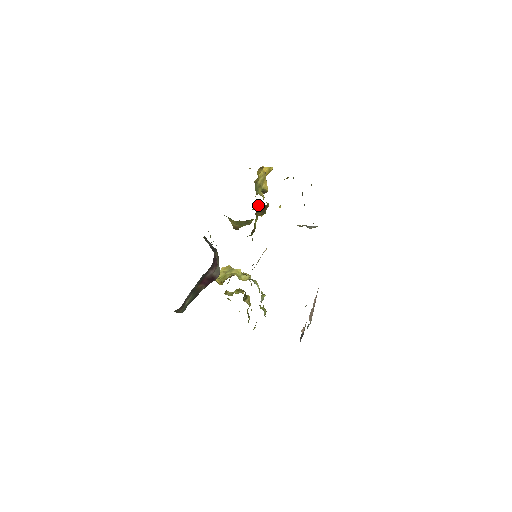
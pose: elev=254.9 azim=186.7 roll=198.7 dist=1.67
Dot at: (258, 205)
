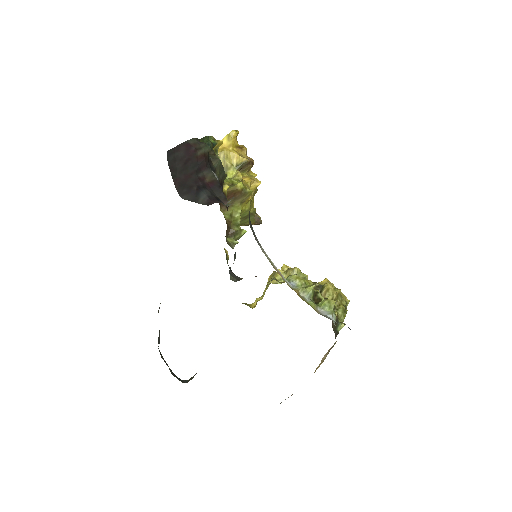
Dot at: (254, 182)
